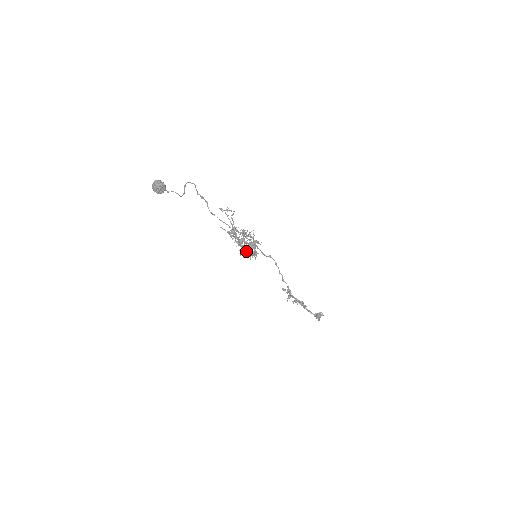
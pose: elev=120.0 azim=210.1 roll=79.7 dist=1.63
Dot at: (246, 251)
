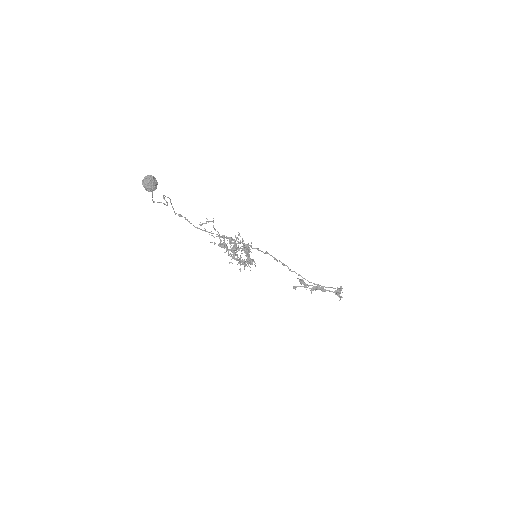
Dot at: (243, 261)
